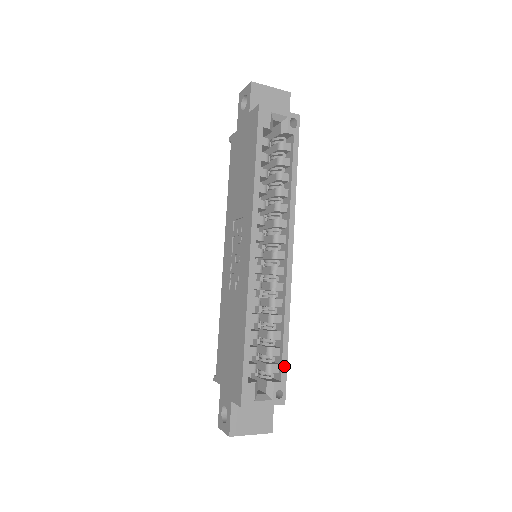
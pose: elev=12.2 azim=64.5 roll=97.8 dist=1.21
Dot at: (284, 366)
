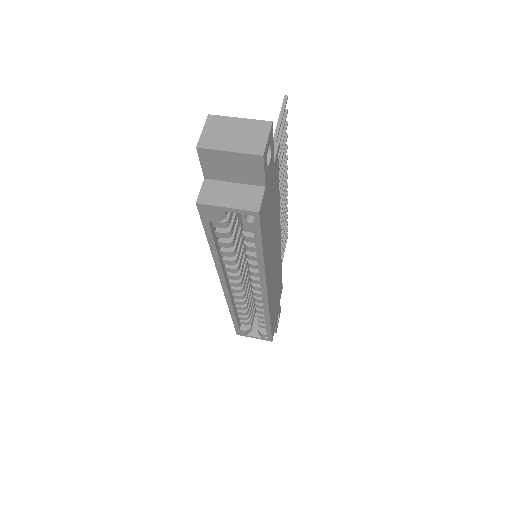
Dot at: (269, 331)
